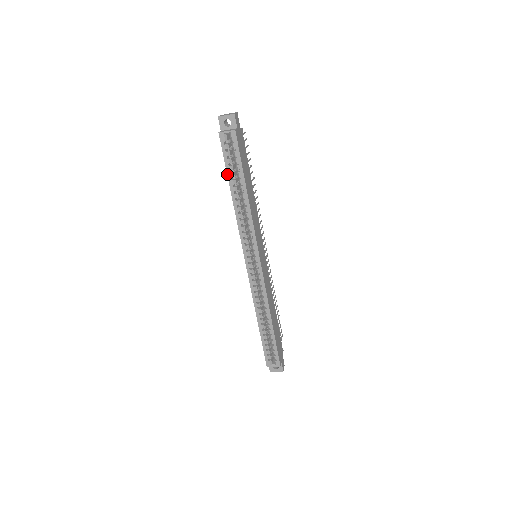
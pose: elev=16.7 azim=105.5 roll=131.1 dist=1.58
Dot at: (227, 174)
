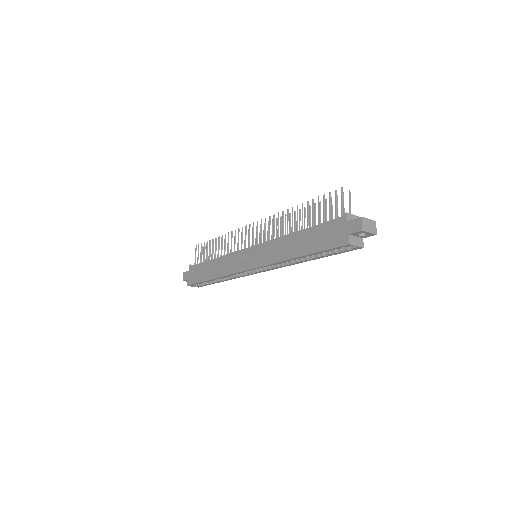
Dot at: (314, 253)
